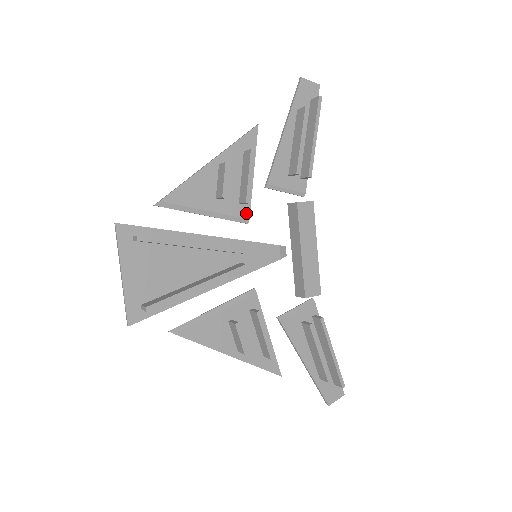
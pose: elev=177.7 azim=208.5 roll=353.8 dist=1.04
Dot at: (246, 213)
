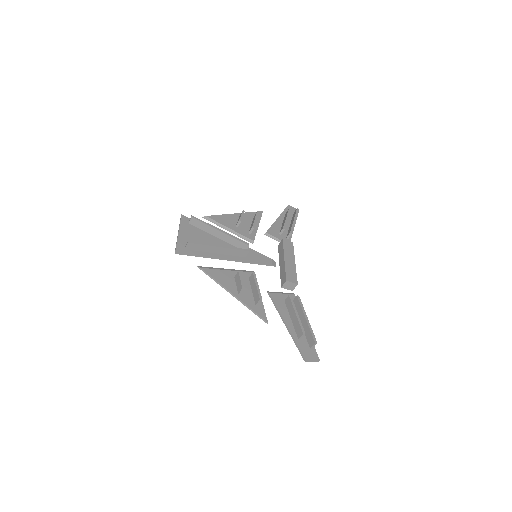
Dot at: (252, 238)
